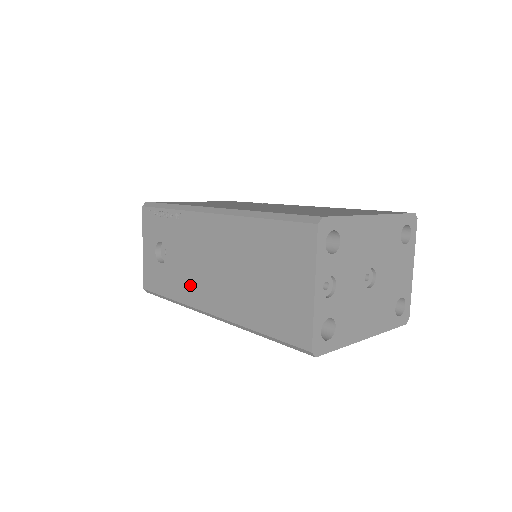
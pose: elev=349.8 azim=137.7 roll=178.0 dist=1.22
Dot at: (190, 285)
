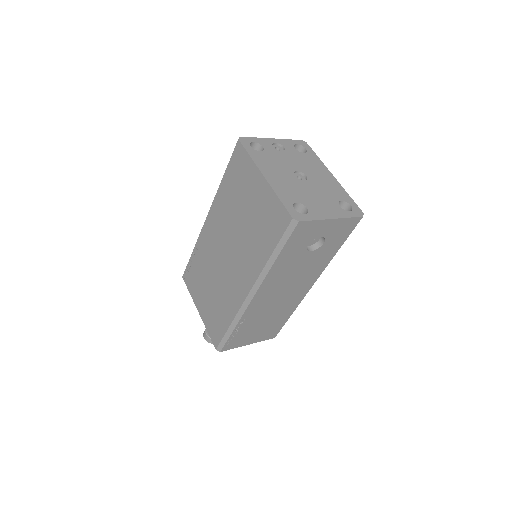
Dot at: occluded
